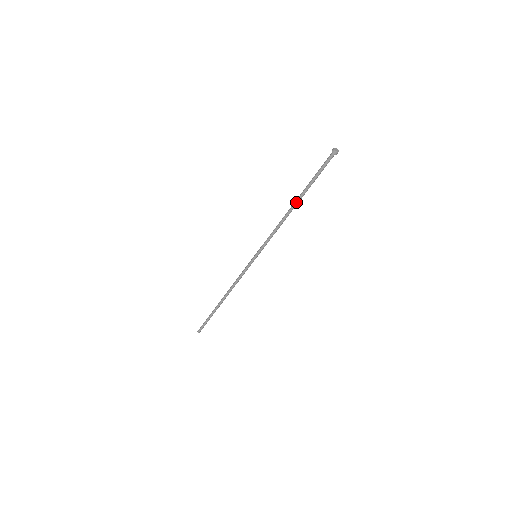
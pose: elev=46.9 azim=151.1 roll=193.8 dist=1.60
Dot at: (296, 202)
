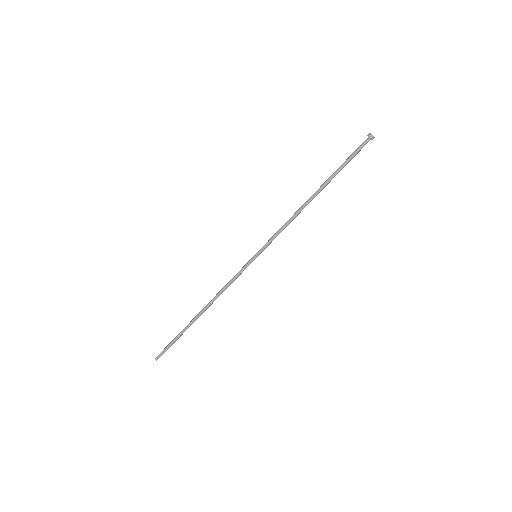
Dot at: (319, 192)
